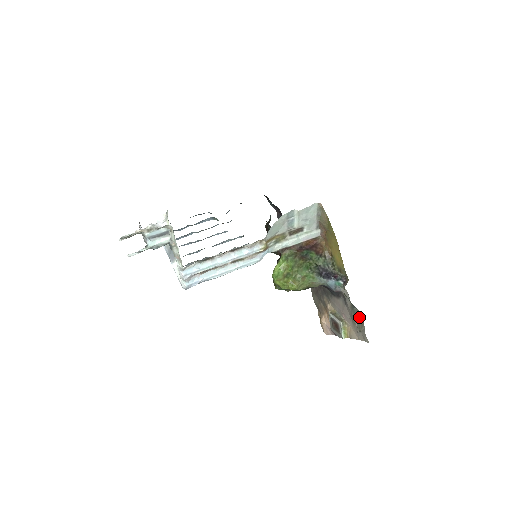
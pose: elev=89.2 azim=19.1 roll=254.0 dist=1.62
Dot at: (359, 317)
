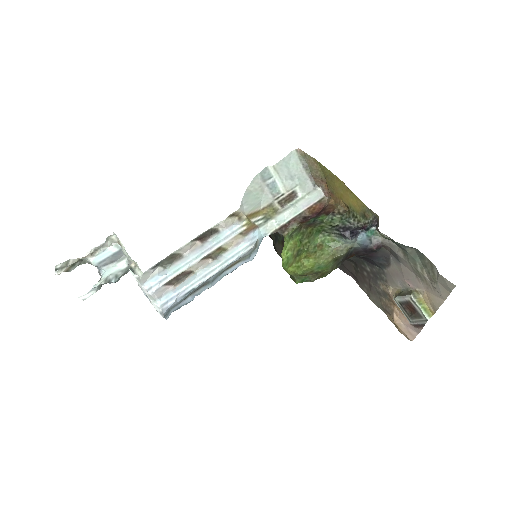
Dot at: (421, 260)
